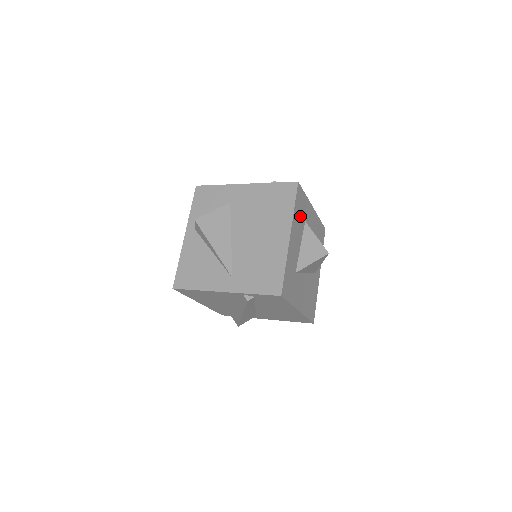
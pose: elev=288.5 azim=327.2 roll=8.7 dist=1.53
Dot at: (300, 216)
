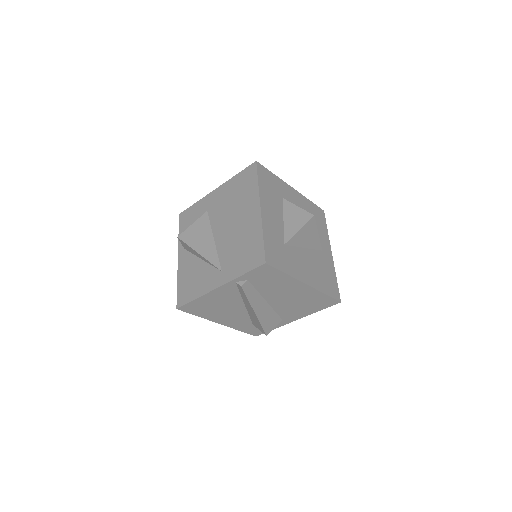
Dot at: (272, 192)
